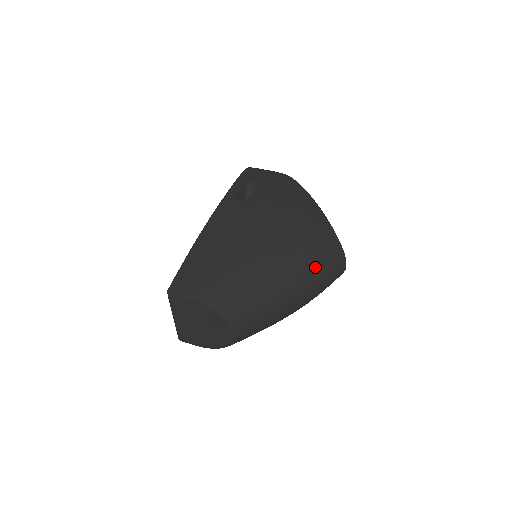
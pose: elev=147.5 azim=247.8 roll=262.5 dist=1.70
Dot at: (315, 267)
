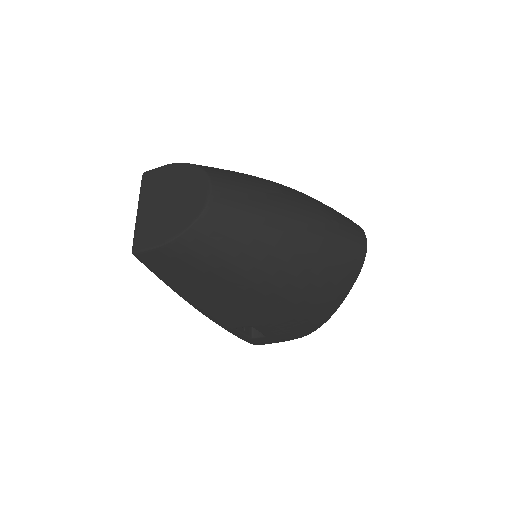
Dot at: (323, 205)
